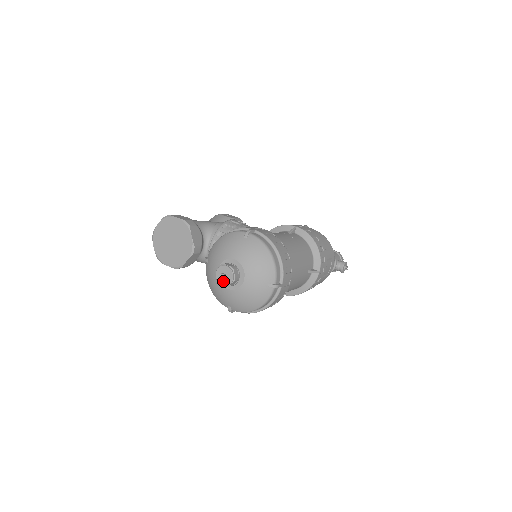
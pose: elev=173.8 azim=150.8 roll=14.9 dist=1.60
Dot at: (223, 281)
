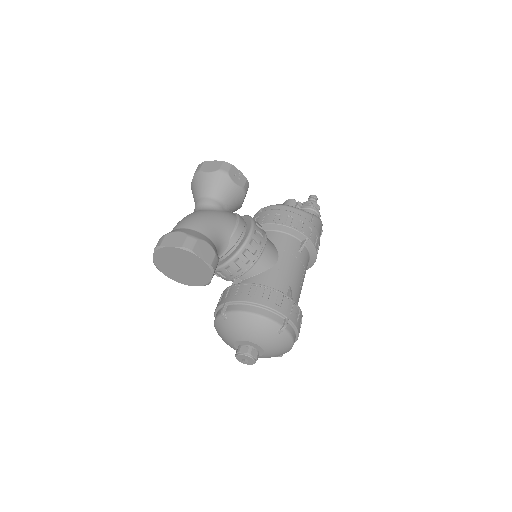
Dot at: (242, 361)
